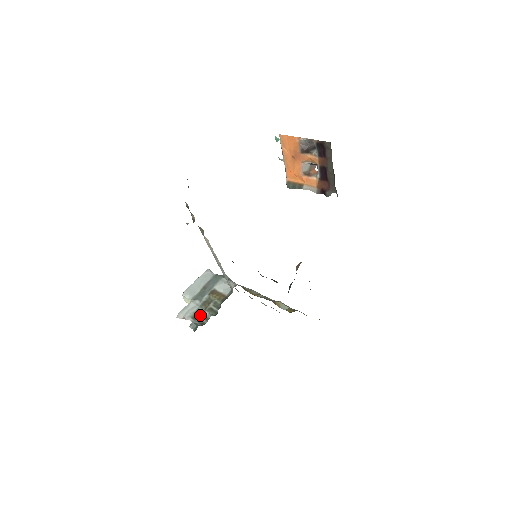
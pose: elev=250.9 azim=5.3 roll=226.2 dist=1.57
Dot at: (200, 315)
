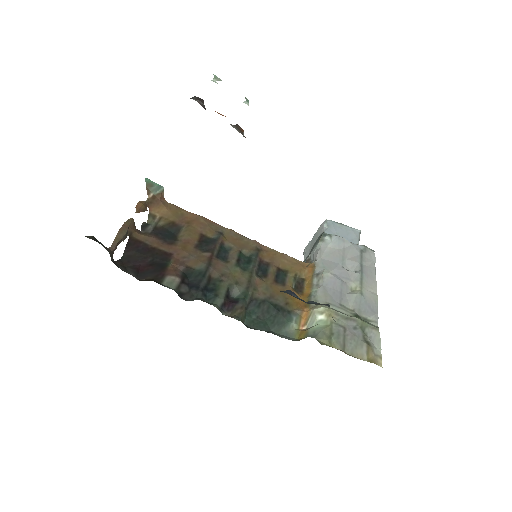
Dot at: occluded
